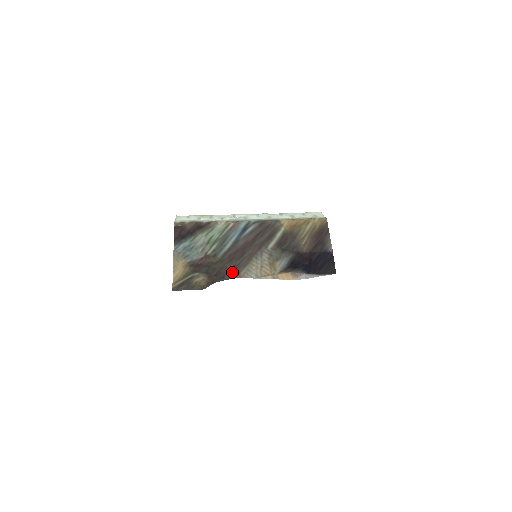
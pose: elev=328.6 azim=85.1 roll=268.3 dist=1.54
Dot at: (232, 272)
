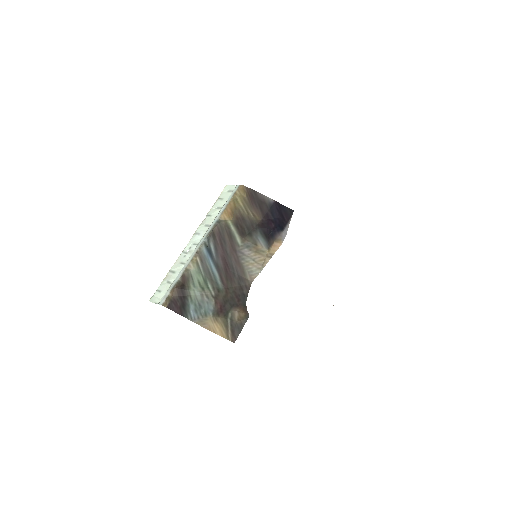
Dot at: (243, 286)
